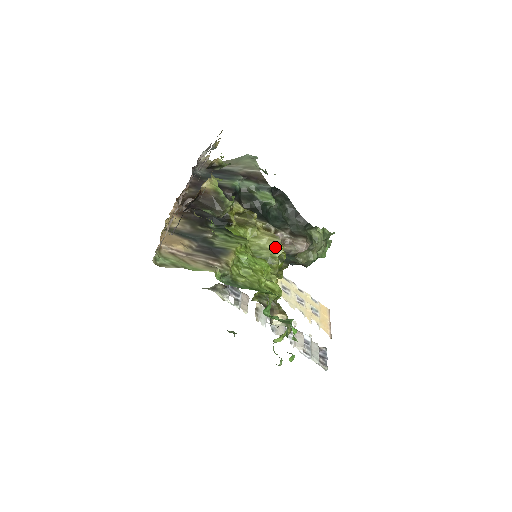
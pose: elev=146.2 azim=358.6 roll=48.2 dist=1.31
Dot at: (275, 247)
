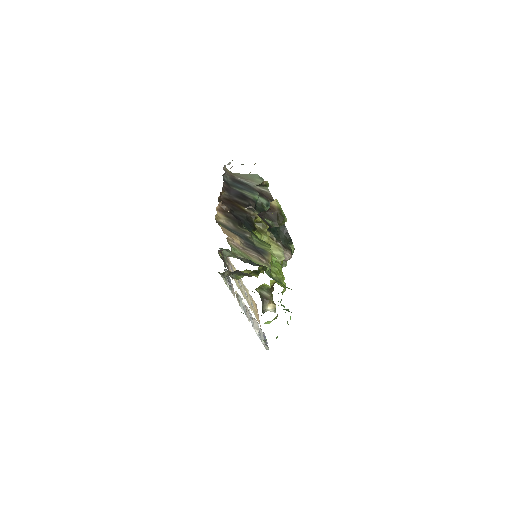
Dot at: (280, 254)
